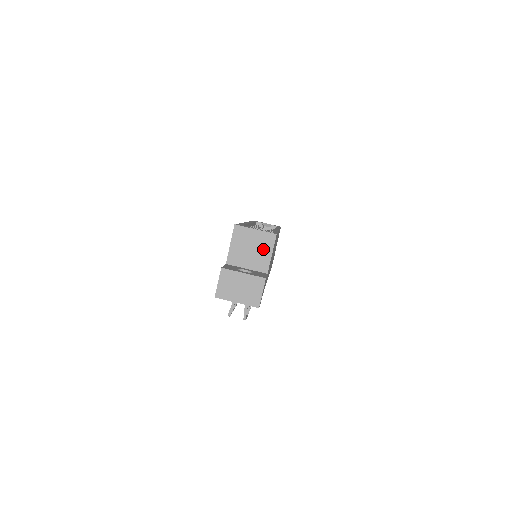
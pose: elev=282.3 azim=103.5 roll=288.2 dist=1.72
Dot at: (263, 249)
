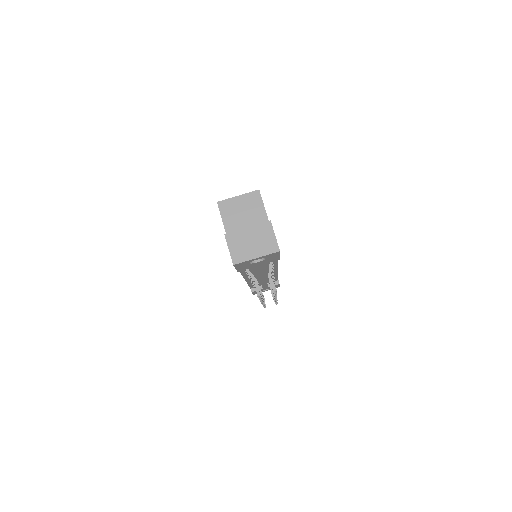
Dot at: (254, 209)
